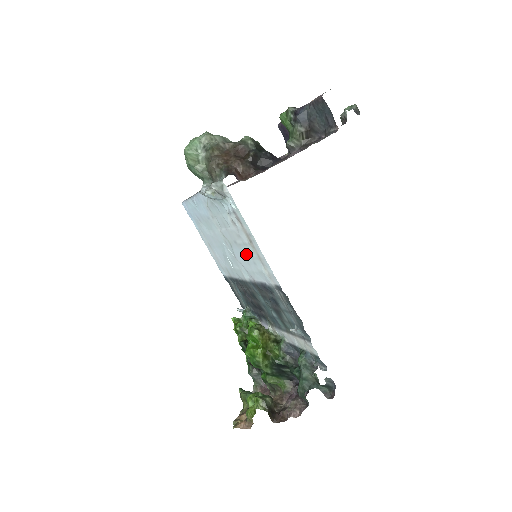
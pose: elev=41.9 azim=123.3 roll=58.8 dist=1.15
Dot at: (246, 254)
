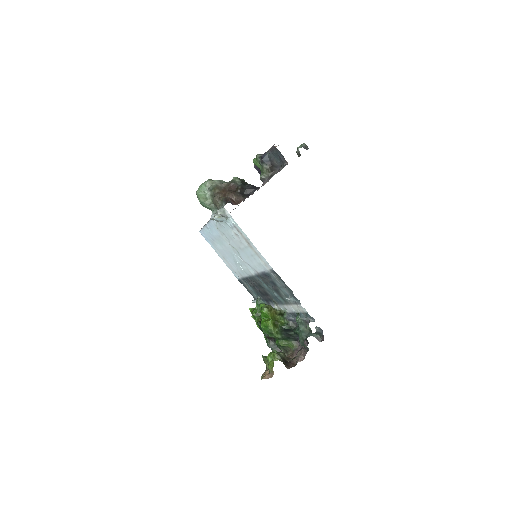
Dot at: (248, 254)
